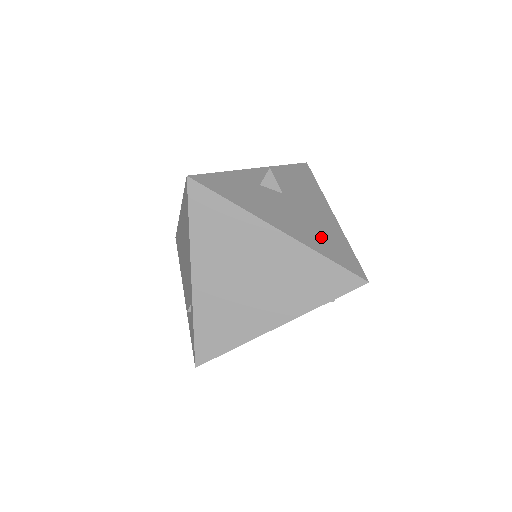
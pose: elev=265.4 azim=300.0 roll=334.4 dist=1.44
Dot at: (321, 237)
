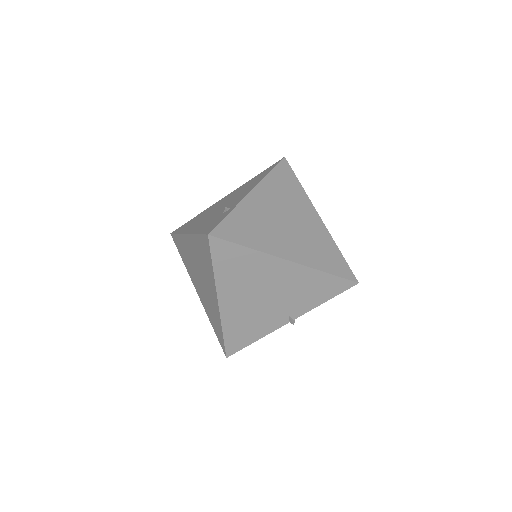
Dot at: occluded
